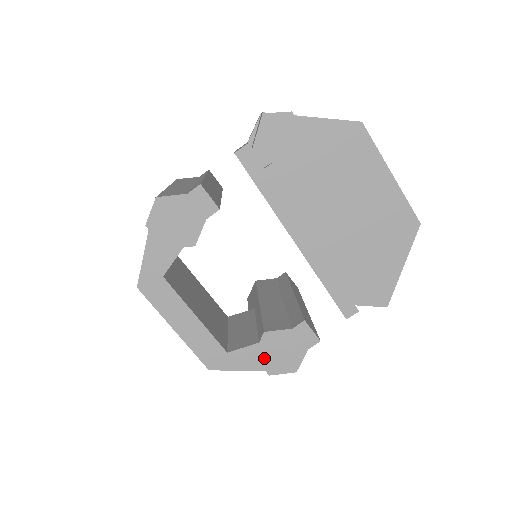
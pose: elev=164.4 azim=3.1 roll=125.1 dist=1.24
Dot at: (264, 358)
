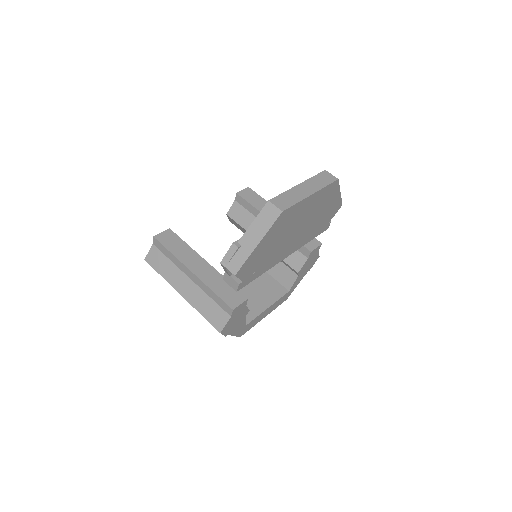
Dot at: (304, 273)
